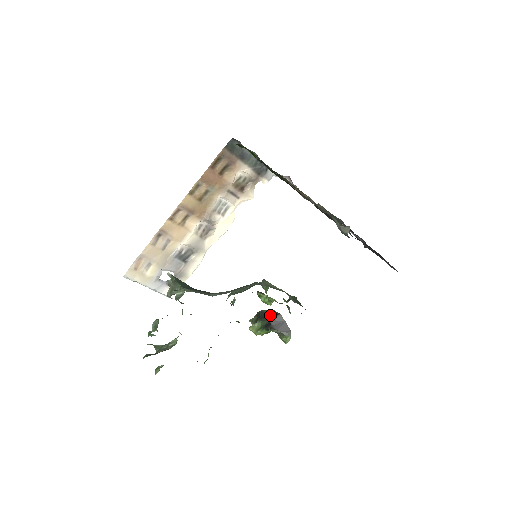
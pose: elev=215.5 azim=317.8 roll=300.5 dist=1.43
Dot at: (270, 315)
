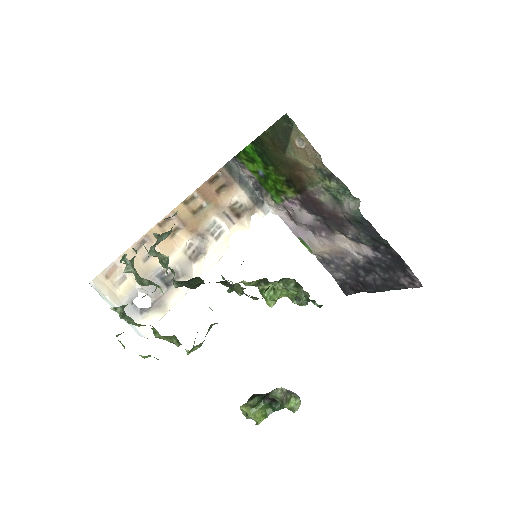
Dot at: occluded
